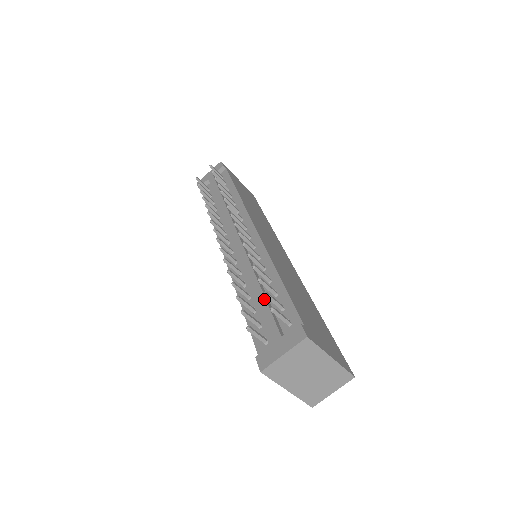
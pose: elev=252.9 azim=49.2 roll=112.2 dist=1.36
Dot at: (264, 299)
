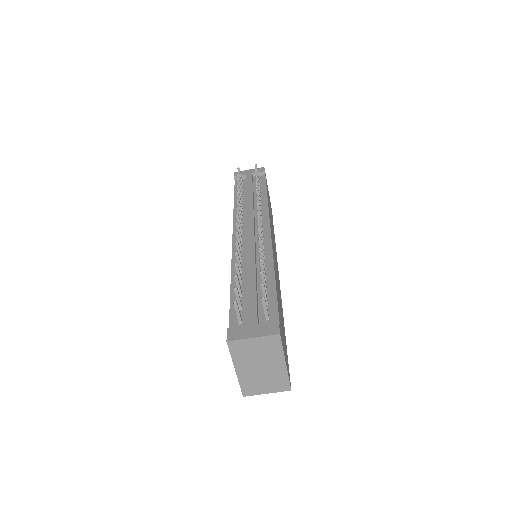
Dot at: (255, 289)
